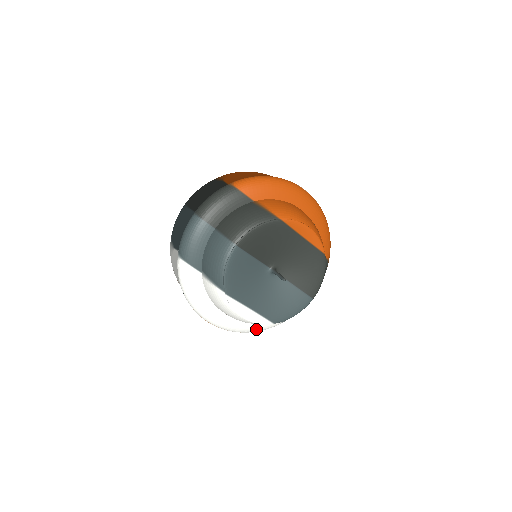
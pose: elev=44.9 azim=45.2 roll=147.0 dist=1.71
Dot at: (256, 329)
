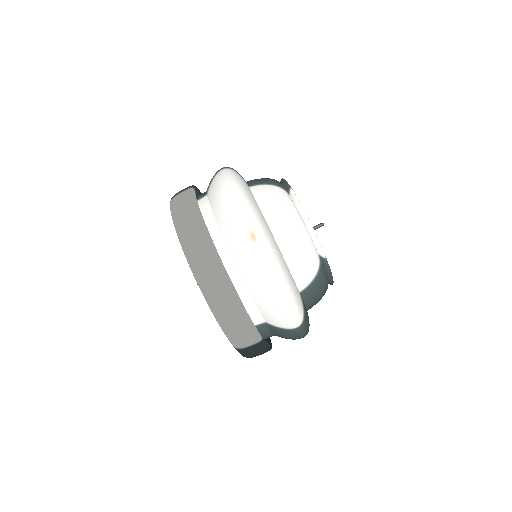
Dot at: (292, 288)
